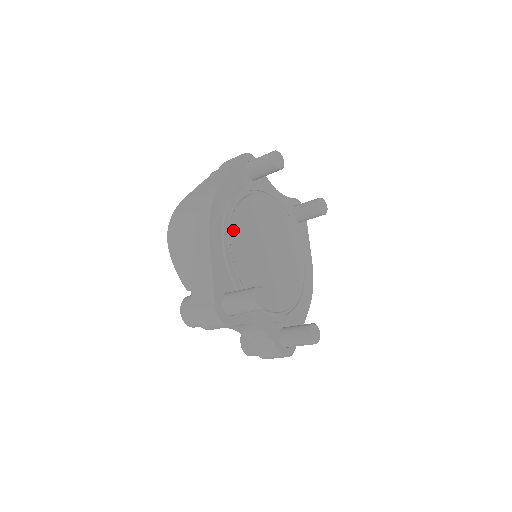
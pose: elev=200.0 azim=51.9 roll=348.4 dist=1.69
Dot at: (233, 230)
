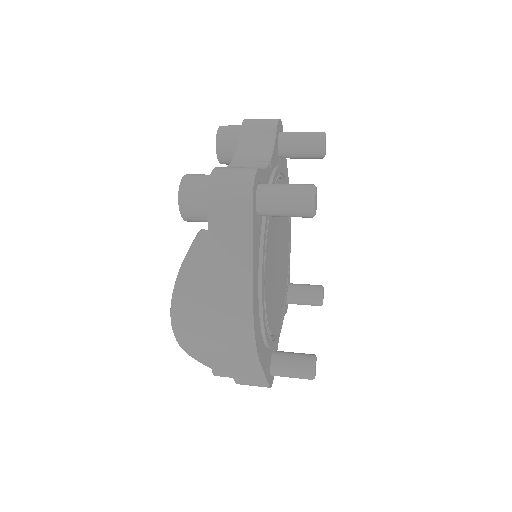
Dot at: (267, 314)
